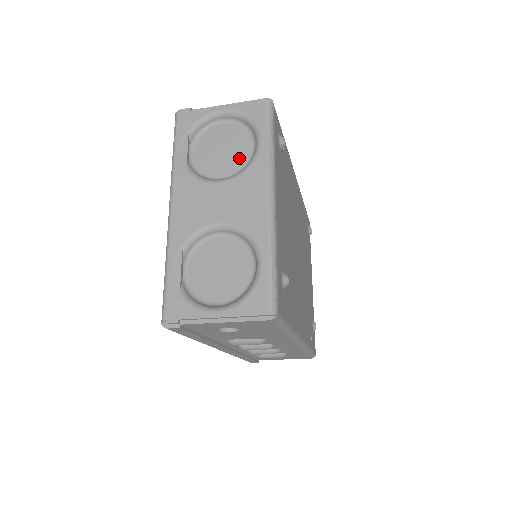
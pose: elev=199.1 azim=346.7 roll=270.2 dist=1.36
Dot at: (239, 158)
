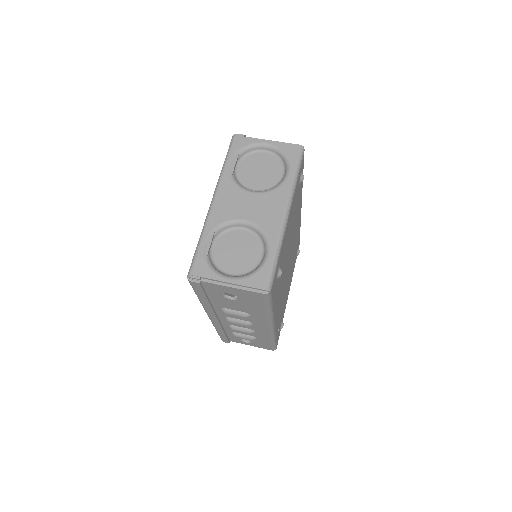
Dot at: (270, 180)
